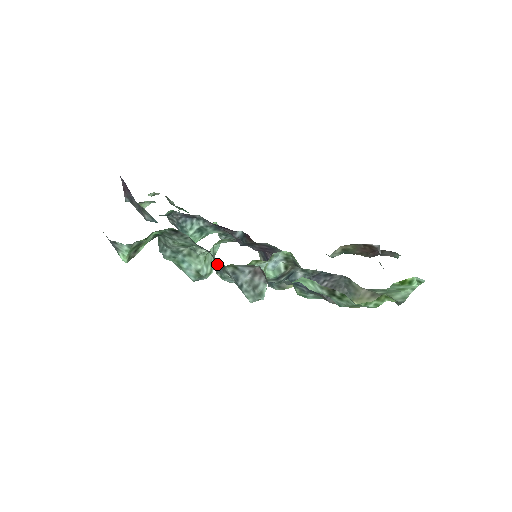
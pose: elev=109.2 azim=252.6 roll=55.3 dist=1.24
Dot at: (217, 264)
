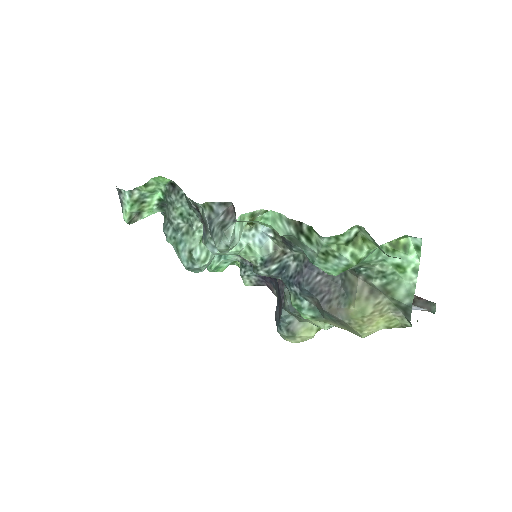
Dot at: (203, 226)
